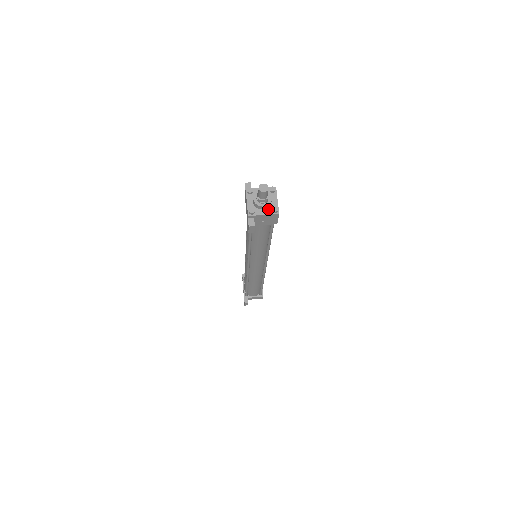
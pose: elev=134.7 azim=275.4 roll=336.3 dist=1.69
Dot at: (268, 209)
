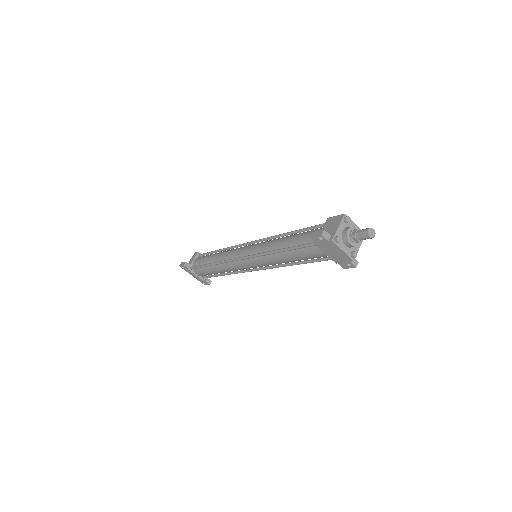
Dot at: occluded
